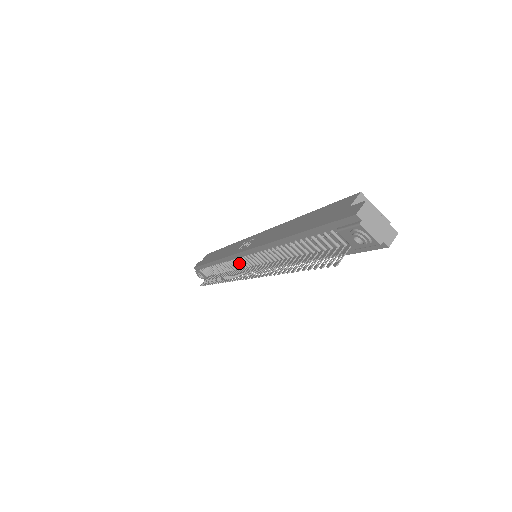
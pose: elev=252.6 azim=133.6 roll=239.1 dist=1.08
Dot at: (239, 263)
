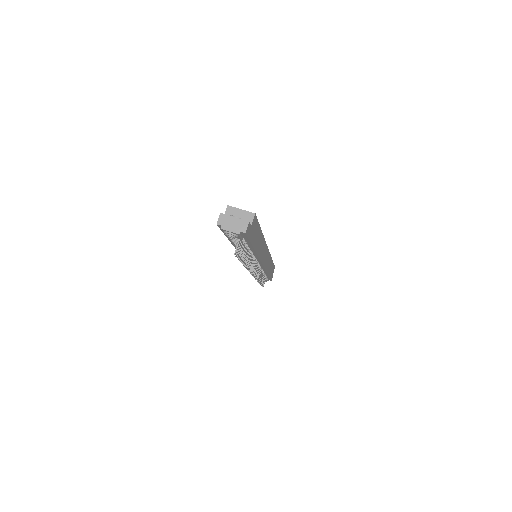
Dot at: occluded
